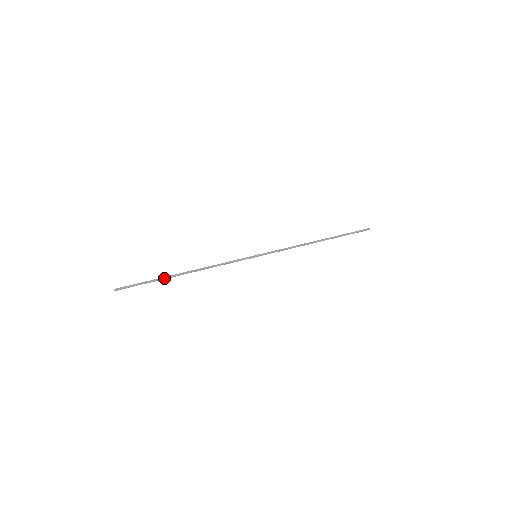
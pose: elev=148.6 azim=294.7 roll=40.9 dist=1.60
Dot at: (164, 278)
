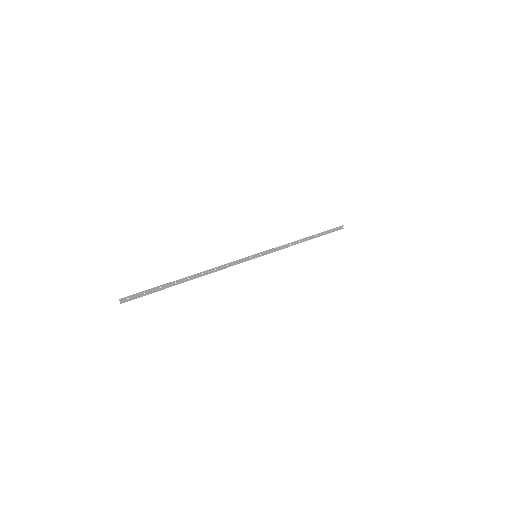
Dot at: (171, 282)
